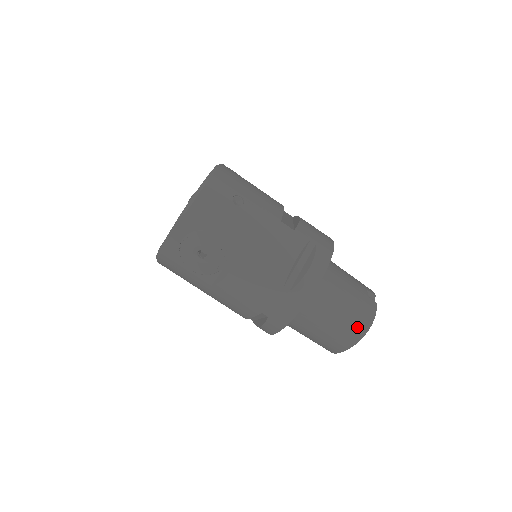
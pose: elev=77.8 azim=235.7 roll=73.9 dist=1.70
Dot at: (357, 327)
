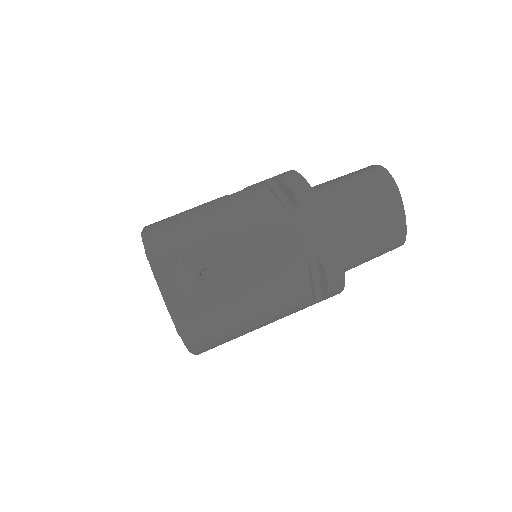
Dot at: (380, 182)
